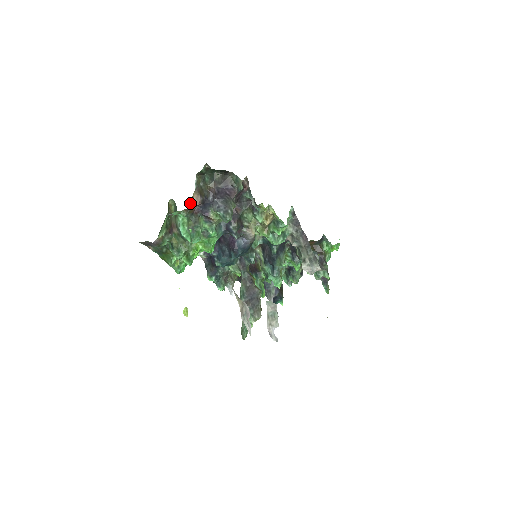
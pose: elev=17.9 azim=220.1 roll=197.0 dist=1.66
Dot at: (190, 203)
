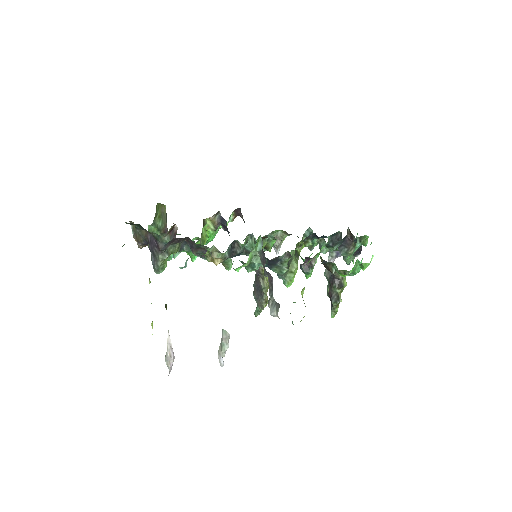
Dot at: (137, 243)
